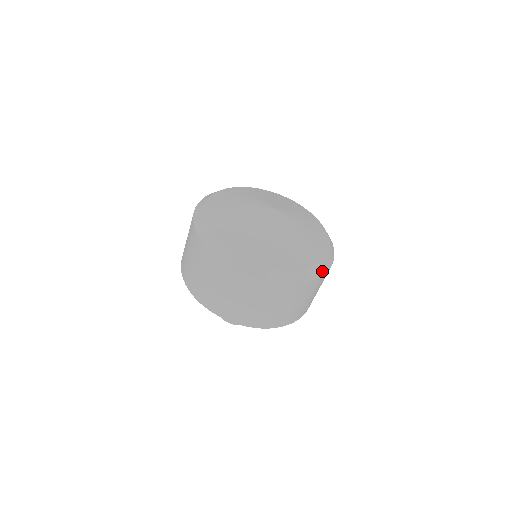
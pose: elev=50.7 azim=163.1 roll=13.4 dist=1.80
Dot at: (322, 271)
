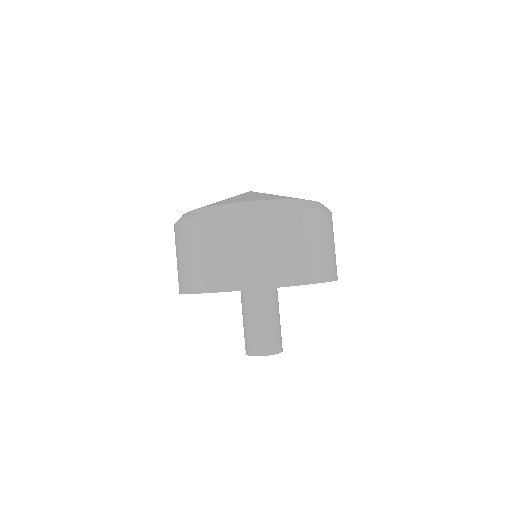
Dot at: (249, 207)
